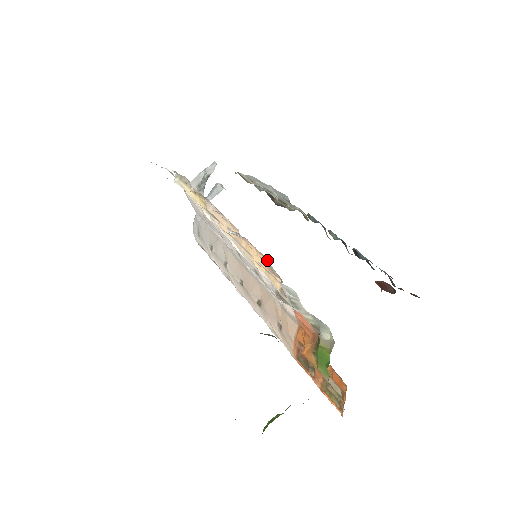
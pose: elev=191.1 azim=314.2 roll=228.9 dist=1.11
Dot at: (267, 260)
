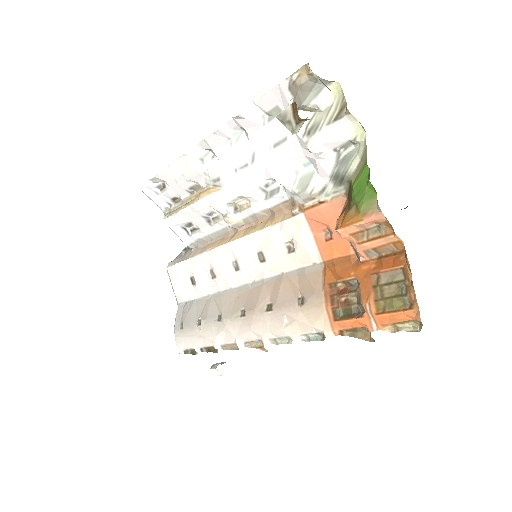
Dot at: (271, 214)
